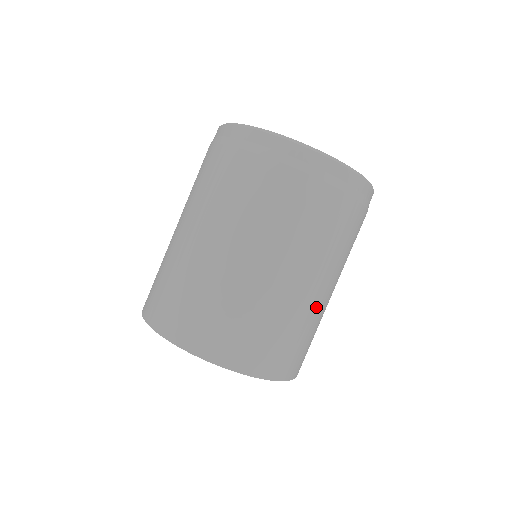
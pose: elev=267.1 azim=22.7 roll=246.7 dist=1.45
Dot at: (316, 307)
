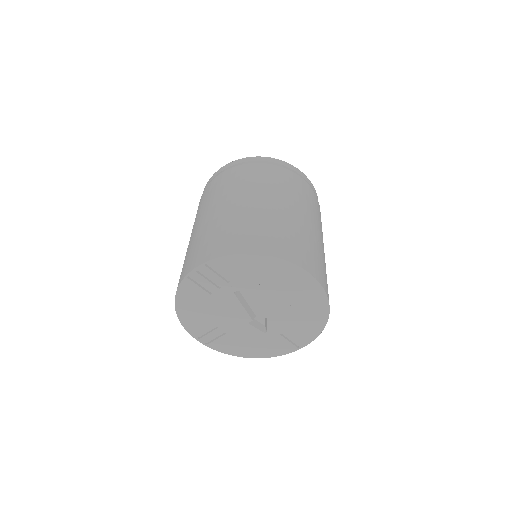
Dot at: (296, 221)
